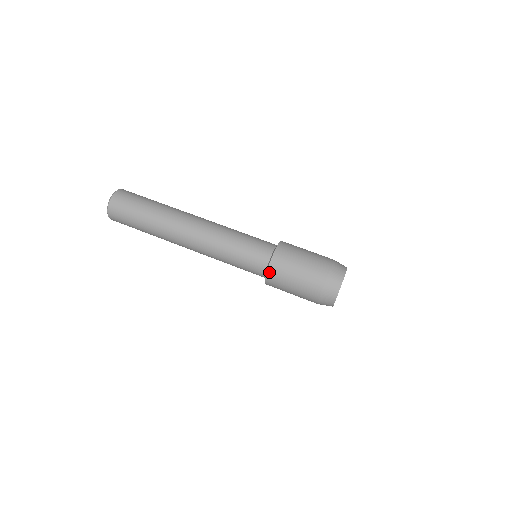
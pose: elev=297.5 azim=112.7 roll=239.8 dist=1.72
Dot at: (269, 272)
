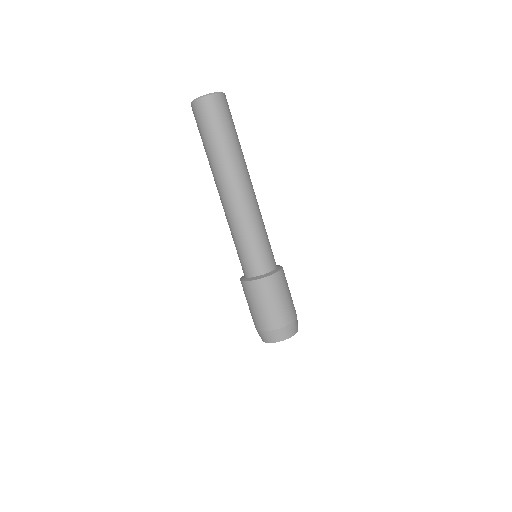
Dot at: (259, 281)
